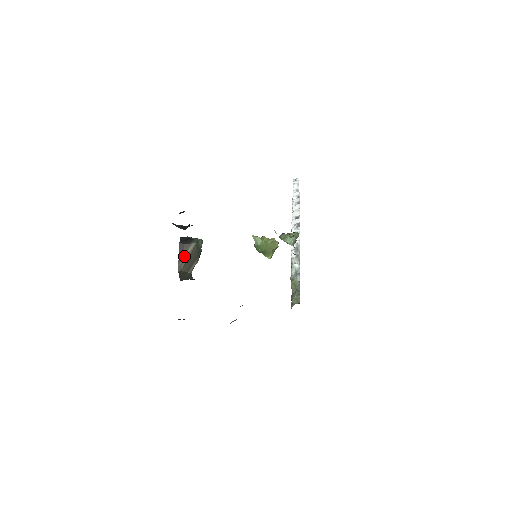
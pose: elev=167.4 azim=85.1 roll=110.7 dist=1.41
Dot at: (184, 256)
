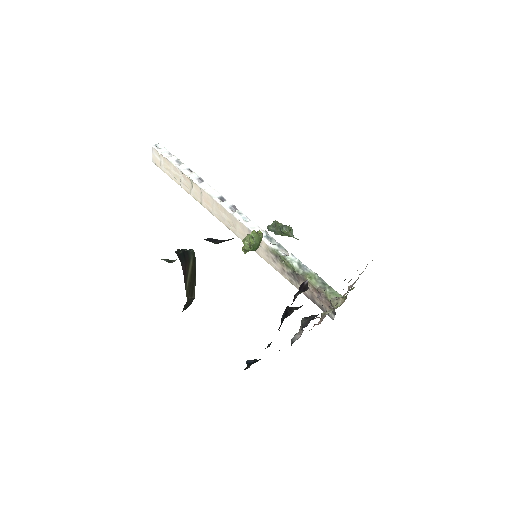
Dot at: (188, 278)
